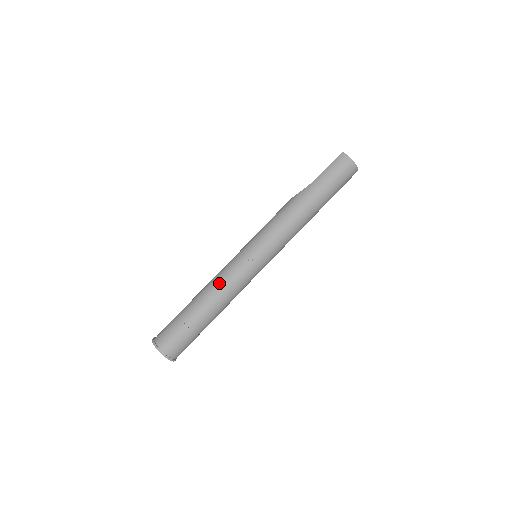
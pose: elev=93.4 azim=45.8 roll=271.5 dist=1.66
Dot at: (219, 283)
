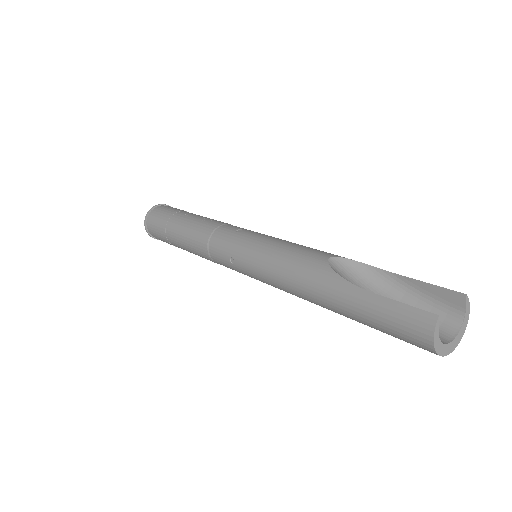
Dot at: (200, 240)
